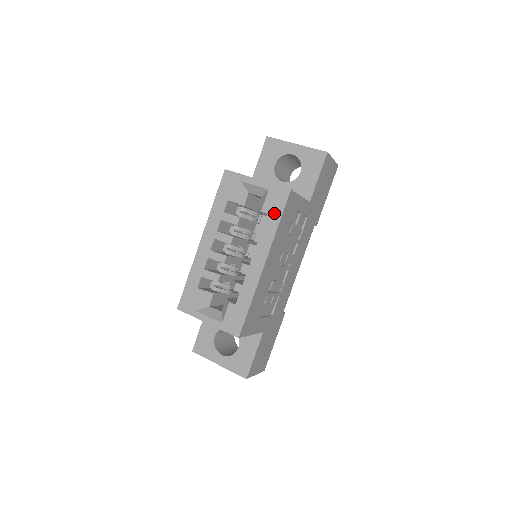
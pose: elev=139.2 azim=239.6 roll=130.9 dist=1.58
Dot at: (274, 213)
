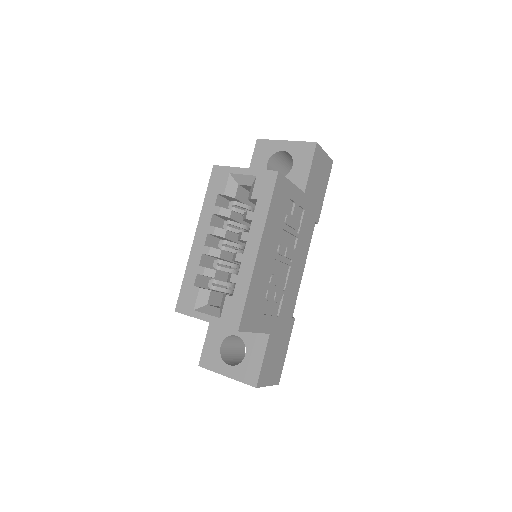
Dot at: (264, 197)
